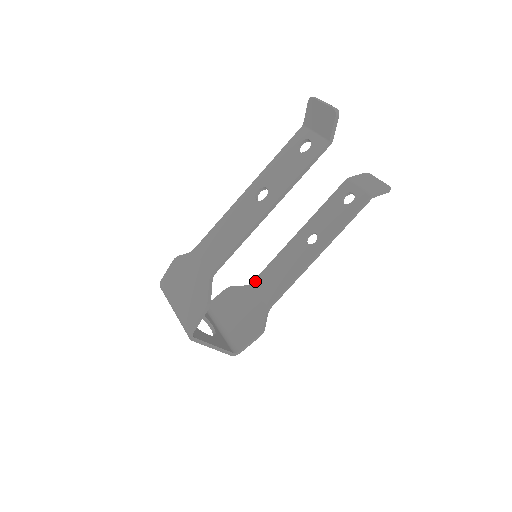
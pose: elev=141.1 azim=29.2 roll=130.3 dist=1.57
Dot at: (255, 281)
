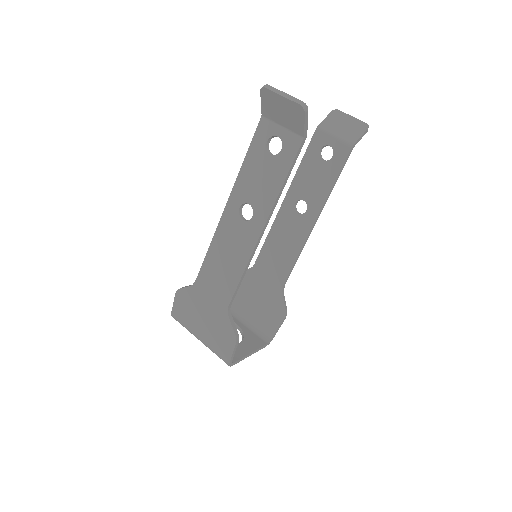
Dot at: (257, 263)
